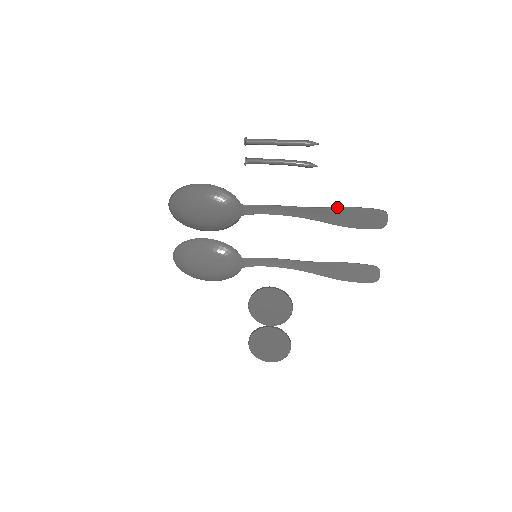
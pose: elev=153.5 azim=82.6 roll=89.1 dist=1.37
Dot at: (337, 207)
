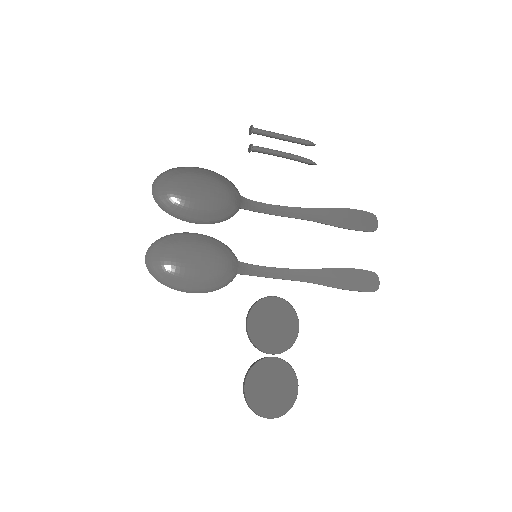
Dot at: occluded
